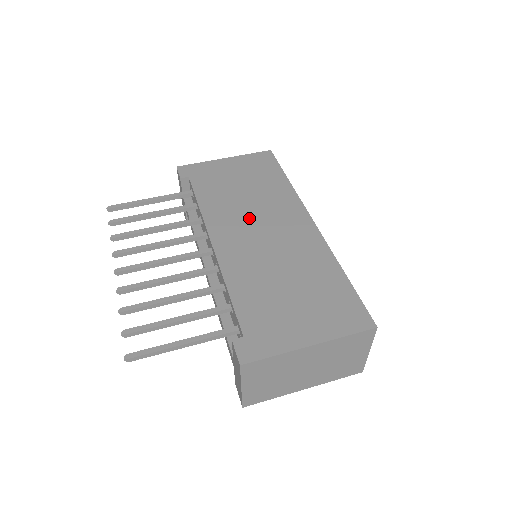
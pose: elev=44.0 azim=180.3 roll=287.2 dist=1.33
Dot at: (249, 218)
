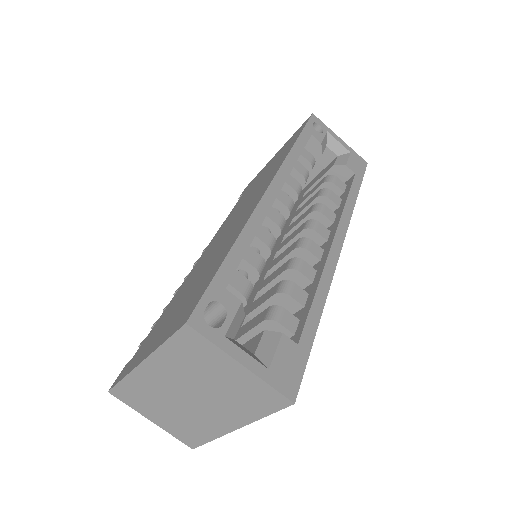
Dot at: (235, 215)
